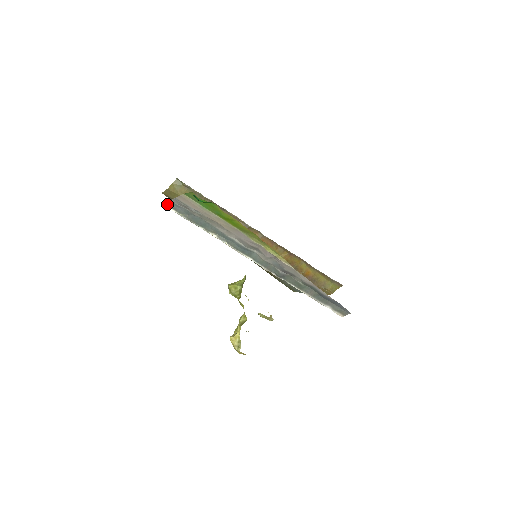
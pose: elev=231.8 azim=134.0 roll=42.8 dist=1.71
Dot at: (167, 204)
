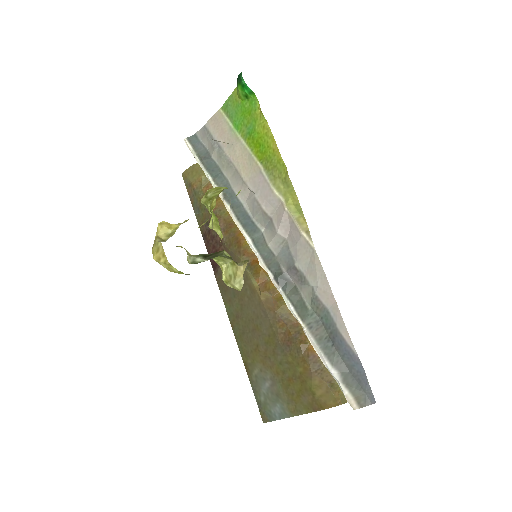
Dot at: (188, 138)
